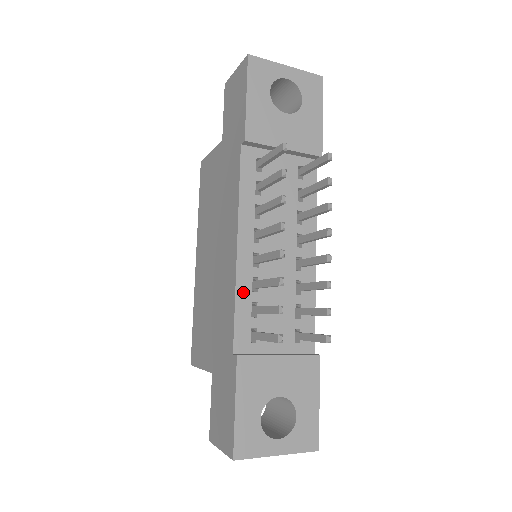
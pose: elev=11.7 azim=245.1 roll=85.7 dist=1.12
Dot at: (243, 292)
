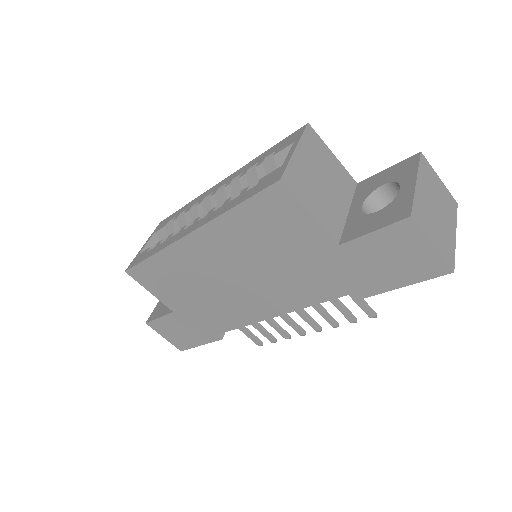
Dot at: occluded
